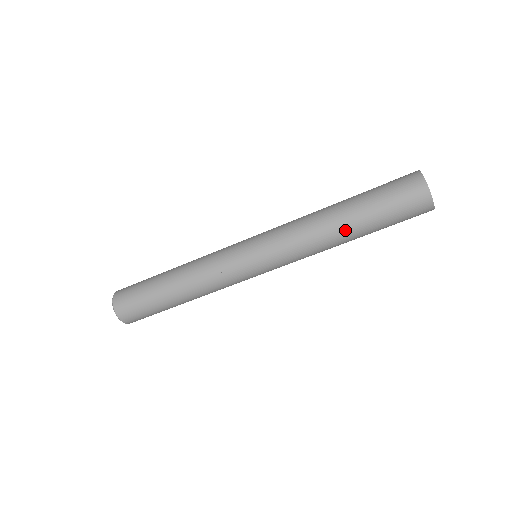
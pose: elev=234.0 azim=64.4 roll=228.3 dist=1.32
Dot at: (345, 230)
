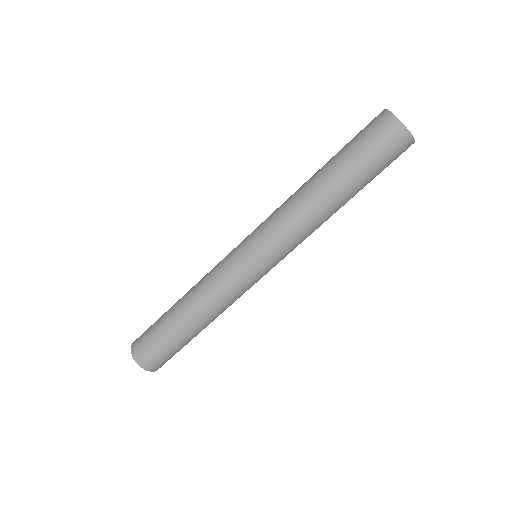
Dot at: (334, 196)
